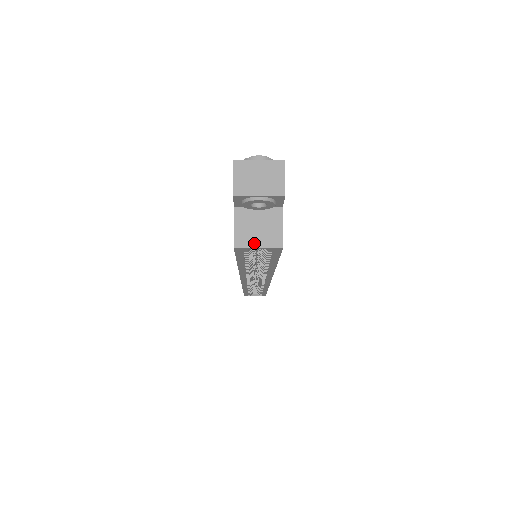
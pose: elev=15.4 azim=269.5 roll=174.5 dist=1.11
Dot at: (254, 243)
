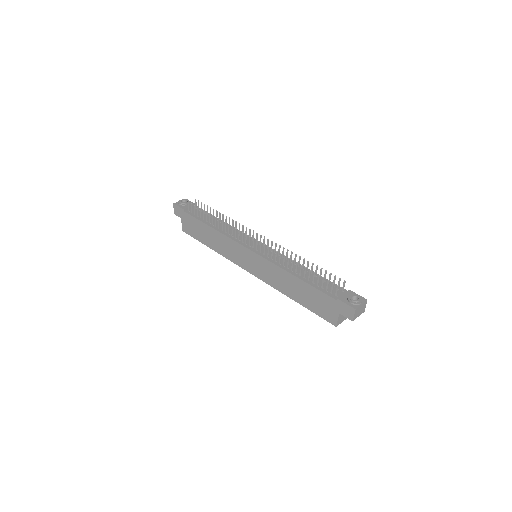
Dot at: (342, 321)
